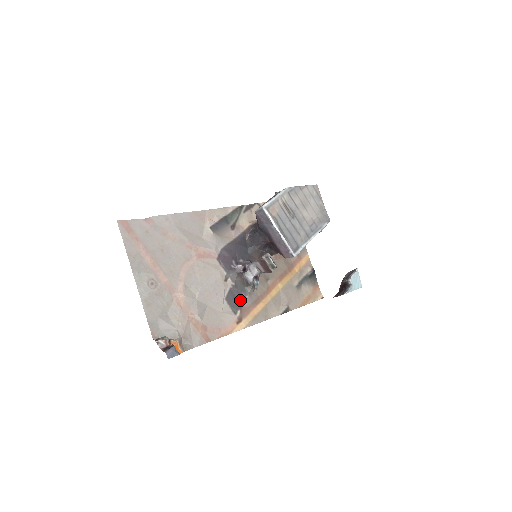
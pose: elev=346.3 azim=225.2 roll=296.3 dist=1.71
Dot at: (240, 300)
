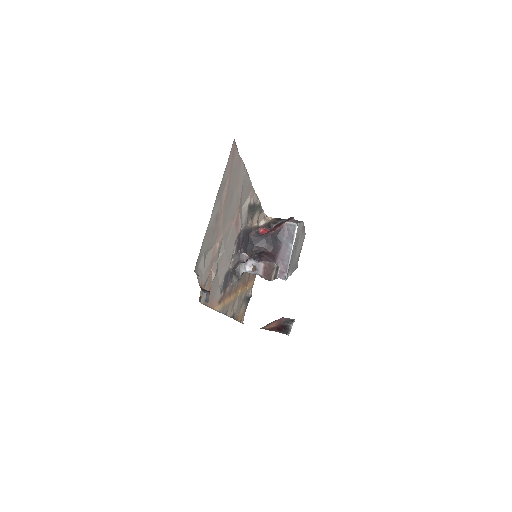
Dot at: (228, 284)
